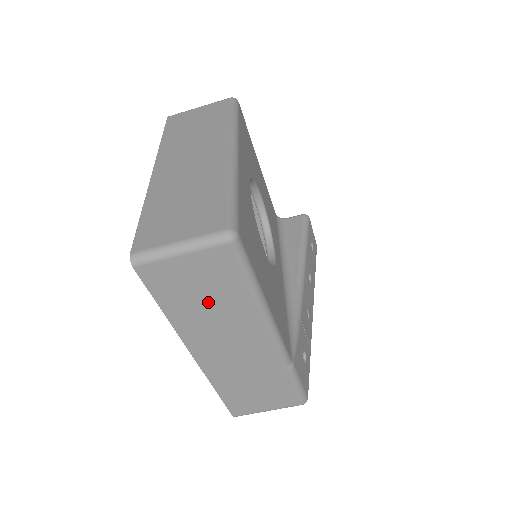
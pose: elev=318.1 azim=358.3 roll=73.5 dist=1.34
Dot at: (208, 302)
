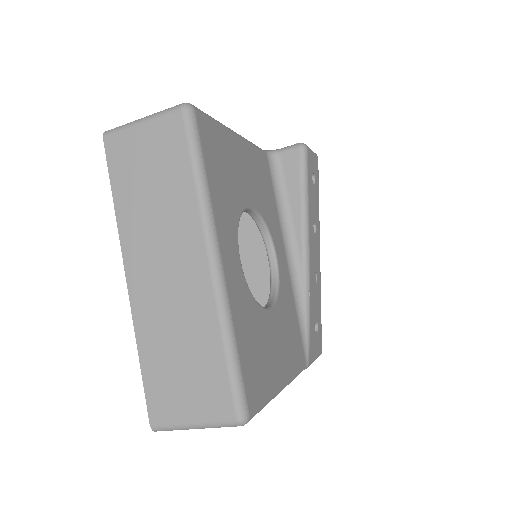
Dot at: occluded
